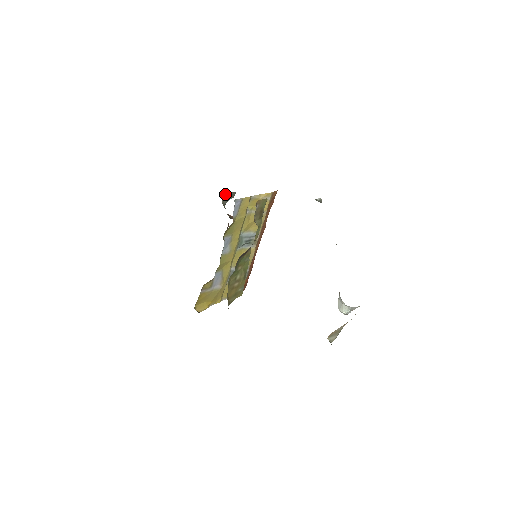
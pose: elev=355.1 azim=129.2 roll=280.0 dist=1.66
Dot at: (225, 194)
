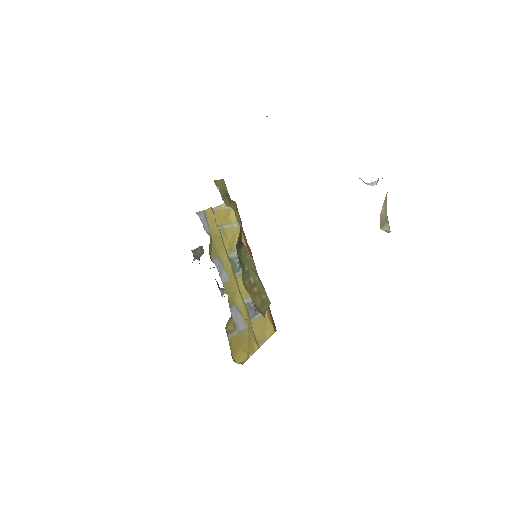
Dot at: (193, 251)
